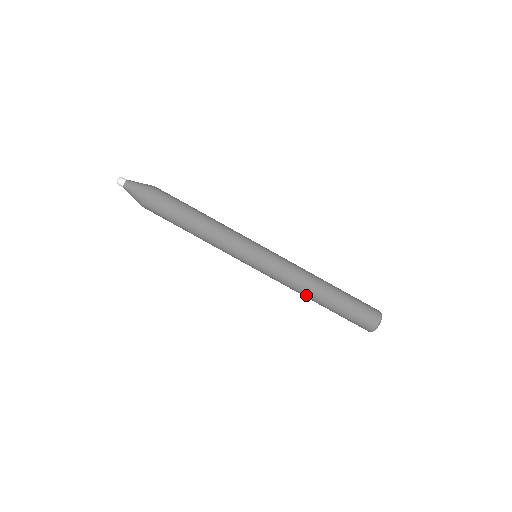
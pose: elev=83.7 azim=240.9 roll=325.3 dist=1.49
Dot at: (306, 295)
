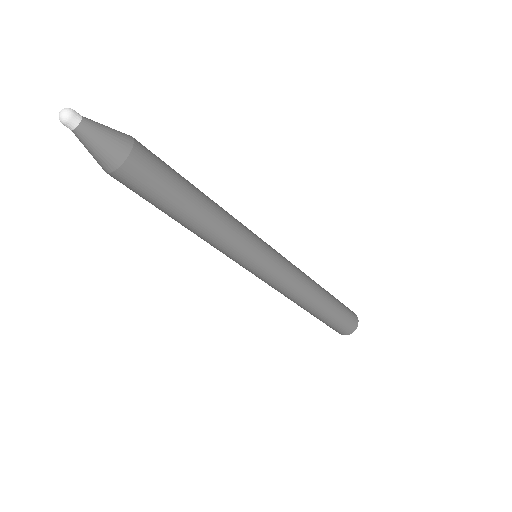
Dot at: (298, 304)
